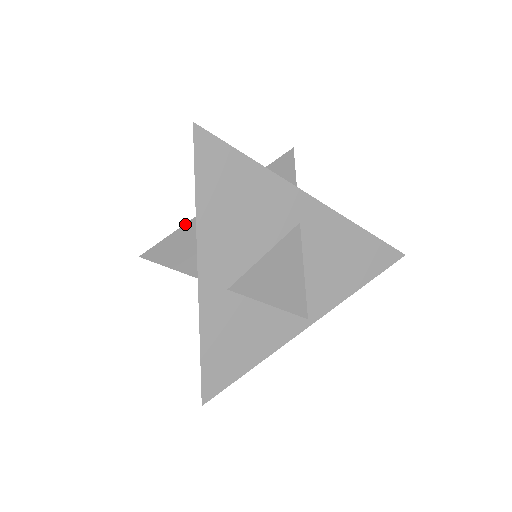
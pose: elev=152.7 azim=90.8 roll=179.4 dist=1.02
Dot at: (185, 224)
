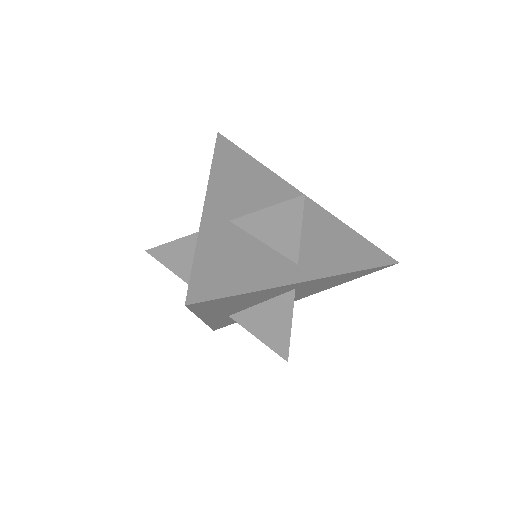
Dot at: (185, 237)
